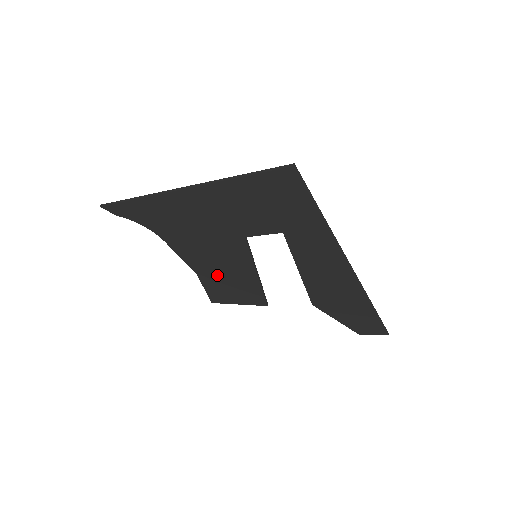
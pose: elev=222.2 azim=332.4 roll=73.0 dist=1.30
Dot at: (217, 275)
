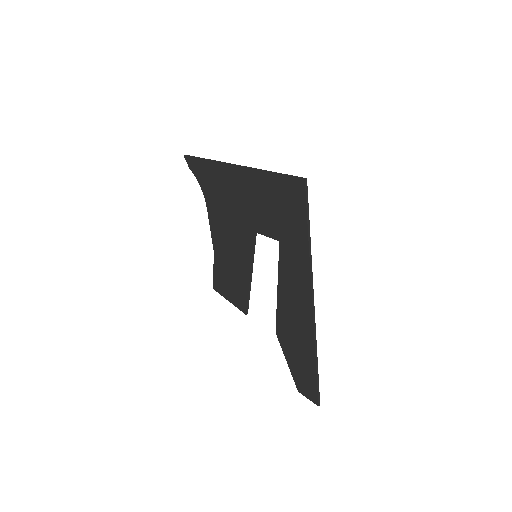
Dot at: (226, 261)
